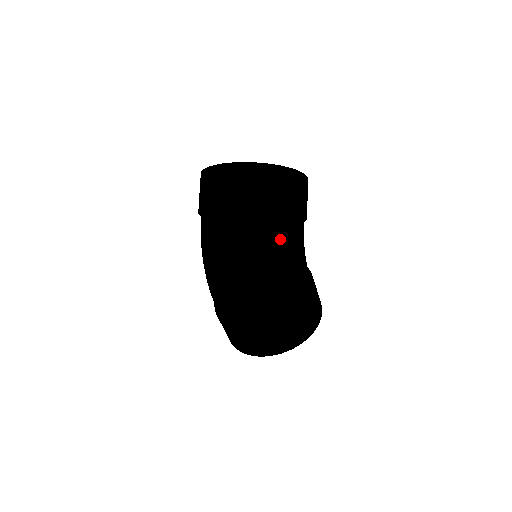
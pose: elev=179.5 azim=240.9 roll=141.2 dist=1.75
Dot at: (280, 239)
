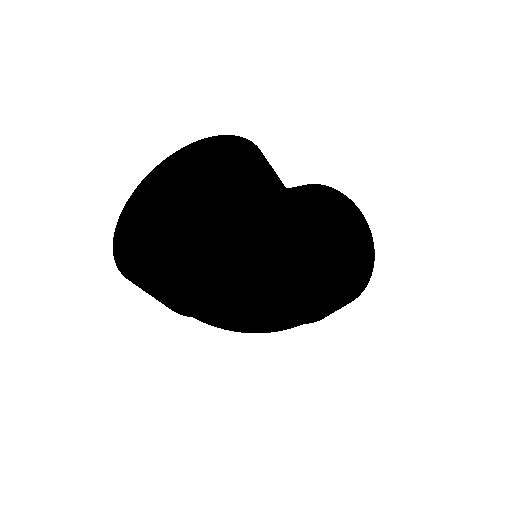
Dot at: (272, 309)
